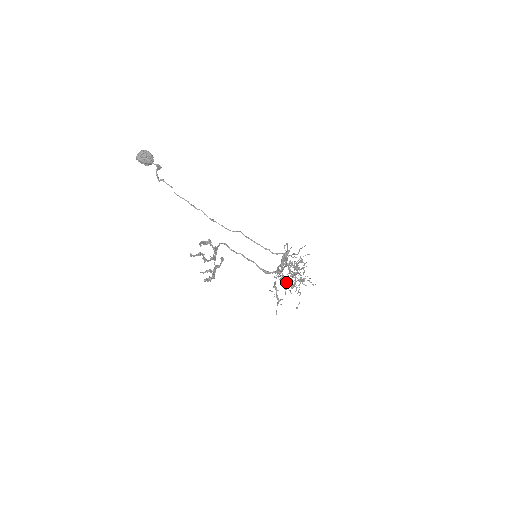
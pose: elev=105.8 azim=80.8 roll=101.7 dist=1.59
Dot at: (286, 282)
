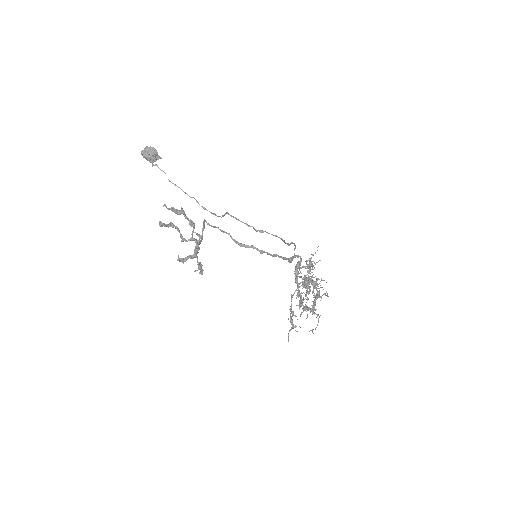
Dot at: (300, 299)
